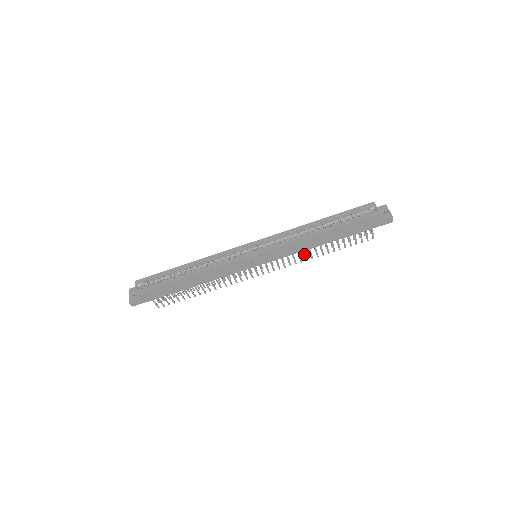
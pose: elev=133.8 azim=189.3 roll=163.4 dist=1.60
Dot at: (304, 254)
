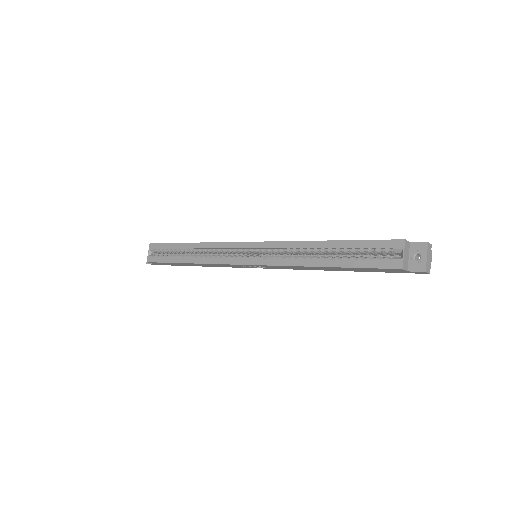
Dot at: occluded
